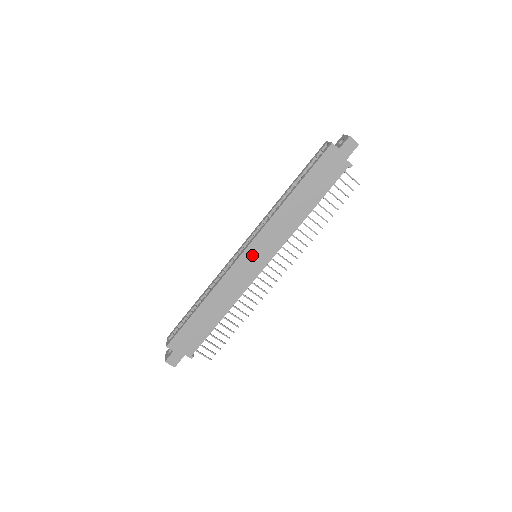
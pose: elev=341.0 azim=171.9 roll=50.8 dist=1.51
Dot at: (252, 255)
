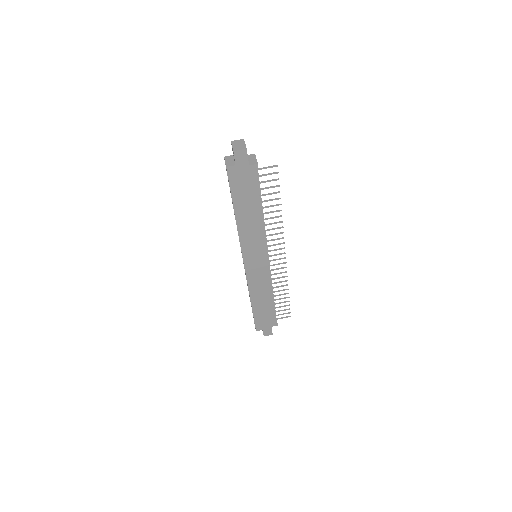
Dot at: (251, 262)
